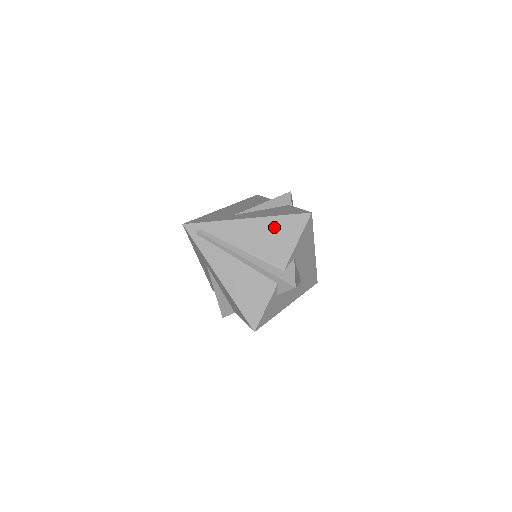
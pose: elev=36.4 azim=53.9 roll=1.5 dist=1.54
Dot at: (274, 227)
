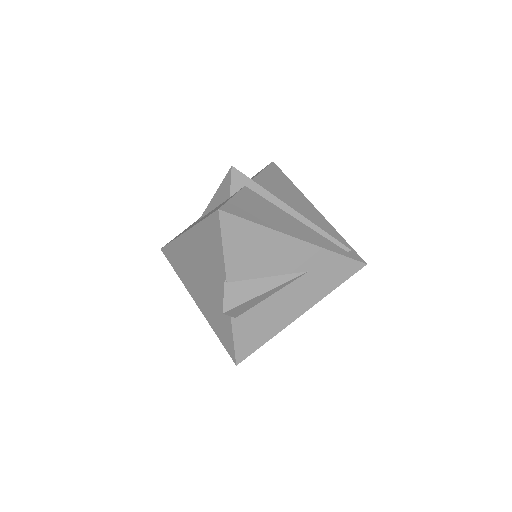
Dot at: occluded
